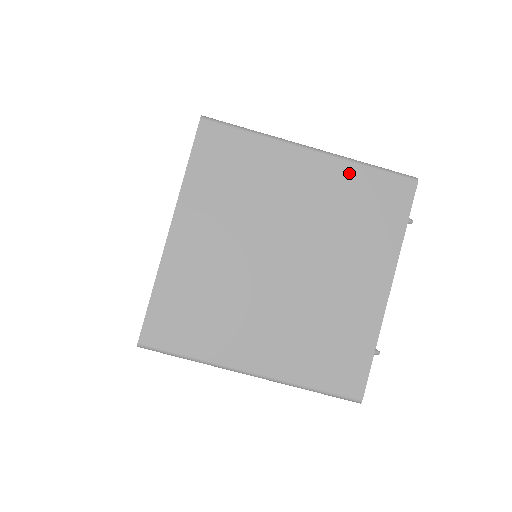
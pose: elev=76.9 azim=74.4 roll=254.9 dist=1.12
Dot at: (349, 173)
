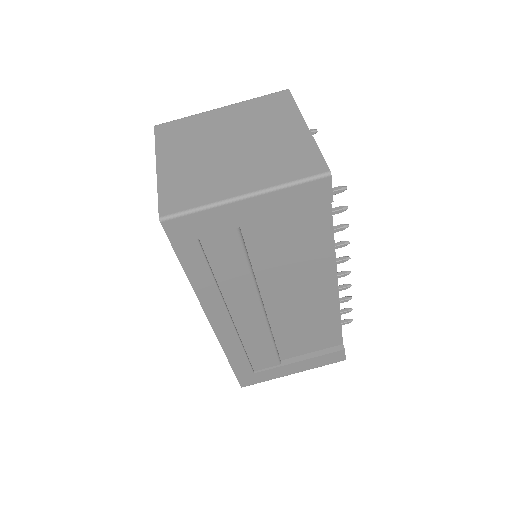
Dot at: (248, 104)
